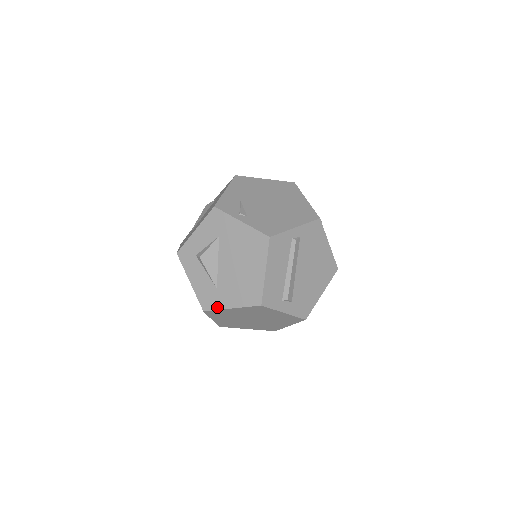
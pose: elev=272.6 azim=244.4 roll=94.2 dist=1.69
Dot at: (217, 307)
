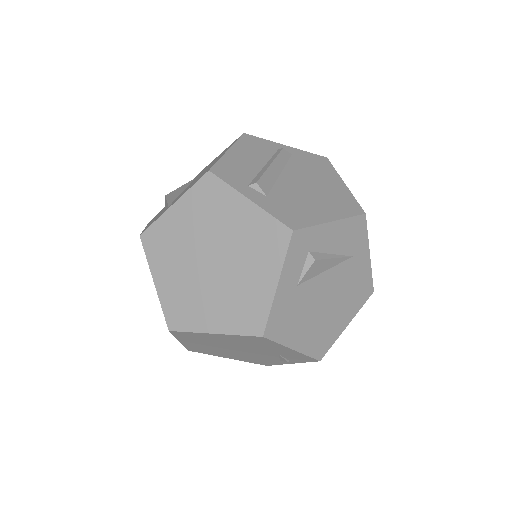
Dot at: (158, 218)
